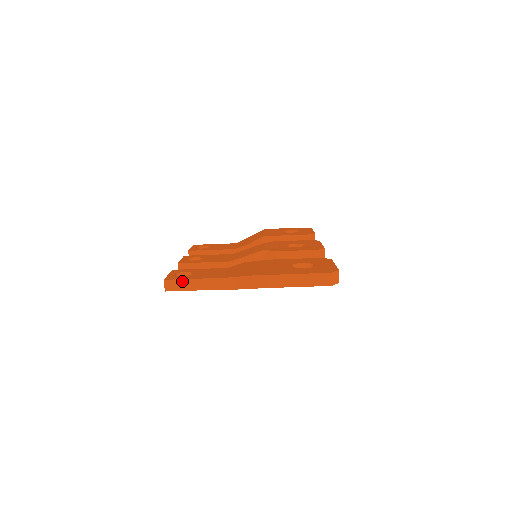
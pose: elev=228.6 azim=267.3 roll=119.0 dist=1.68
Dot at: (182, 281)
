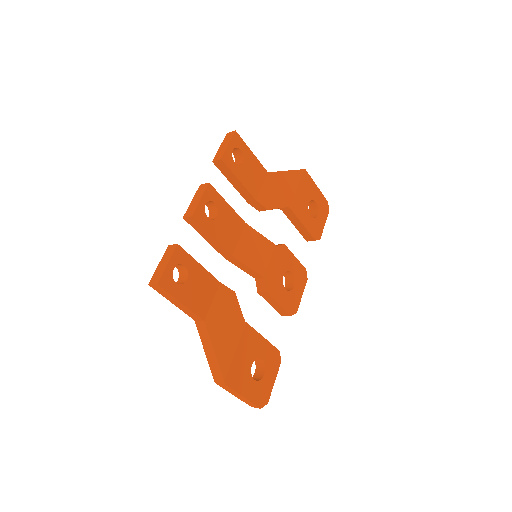
Dot at: (171, 296)
